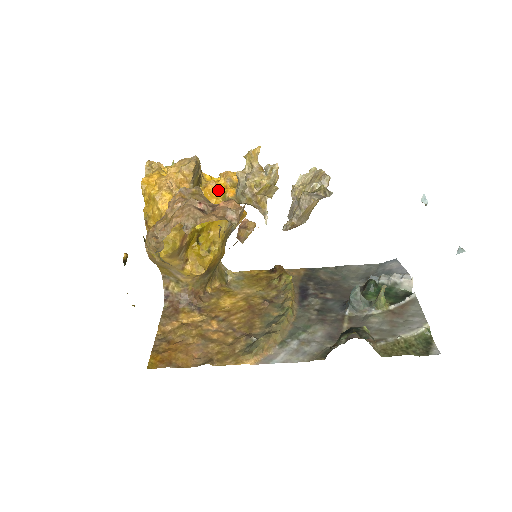
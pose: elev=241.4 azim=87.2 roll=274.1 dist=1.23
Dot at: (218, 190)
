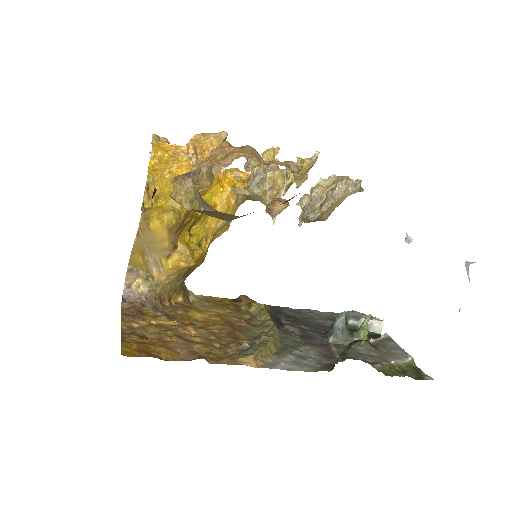
Dot at: (225, 182)
